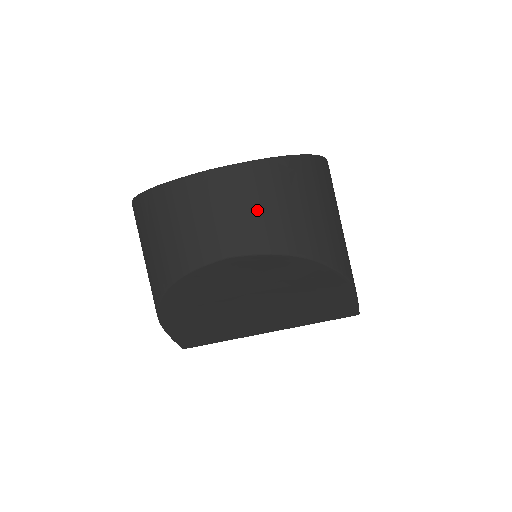
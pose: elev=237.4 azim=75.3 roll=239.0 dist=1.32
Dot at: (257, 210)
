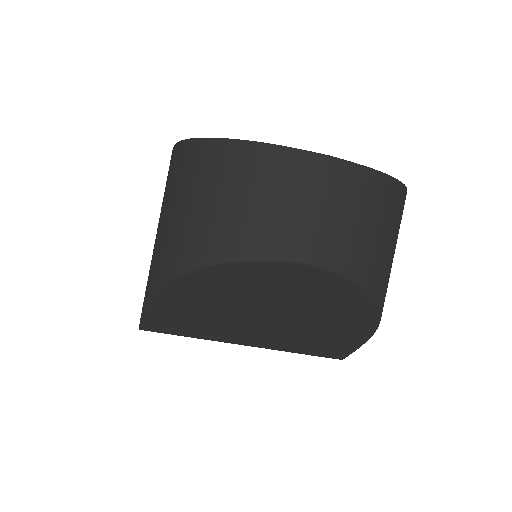
Dot at: (356, 225)
